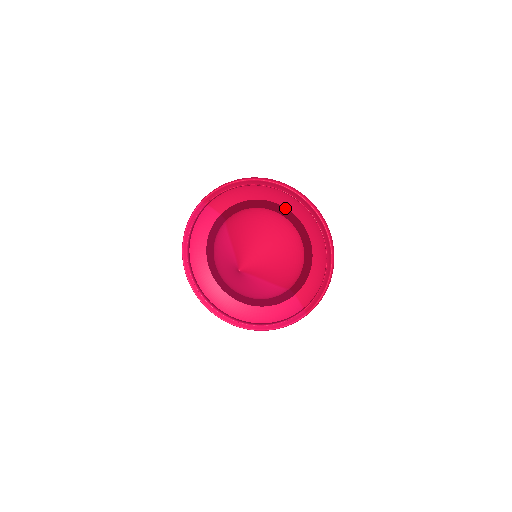
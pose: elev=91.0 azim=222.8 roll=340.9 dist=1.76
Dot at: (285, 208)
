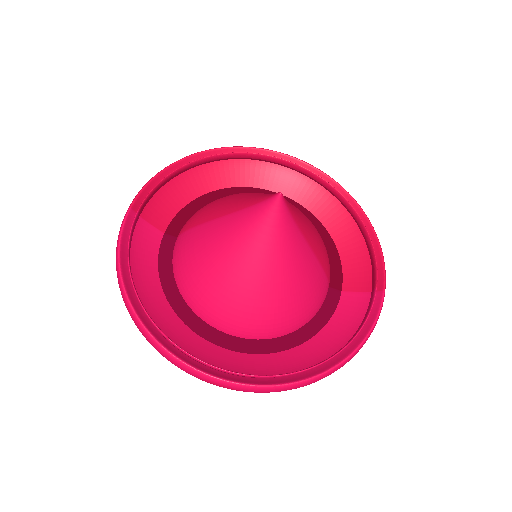
Dot at: (252, 188)
